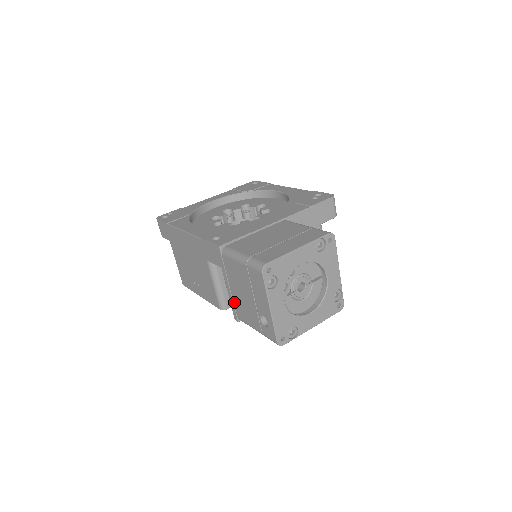
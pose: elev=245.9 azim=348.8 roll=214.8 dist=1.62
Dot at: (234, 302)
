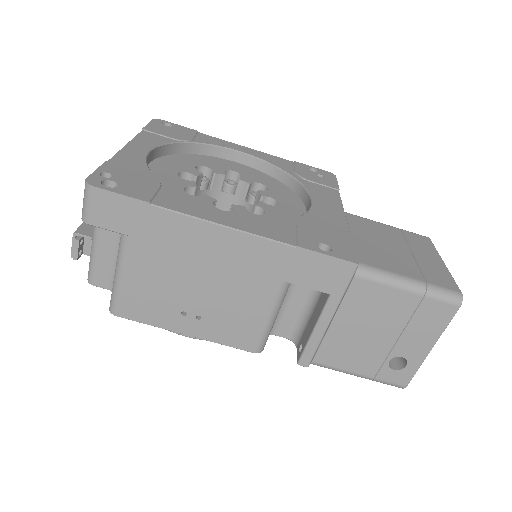
Dot at: (325, 342)
